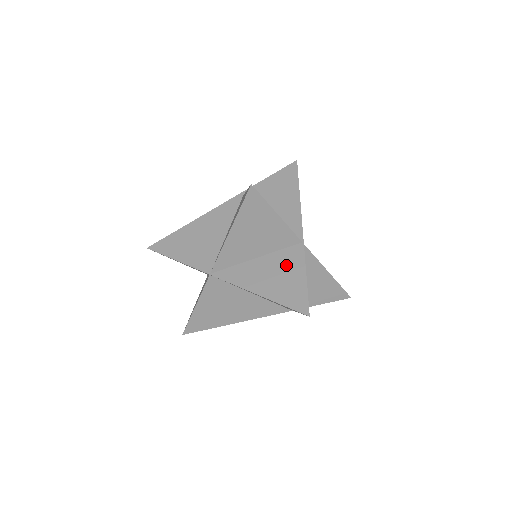
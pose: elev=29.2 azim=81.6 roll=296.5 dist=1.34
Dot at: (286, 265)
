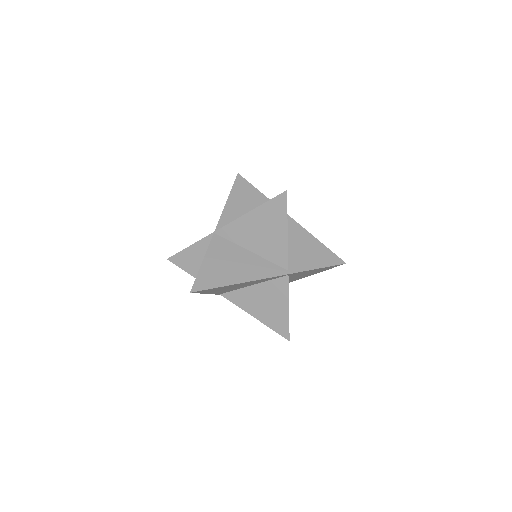
Dot at: occluded
